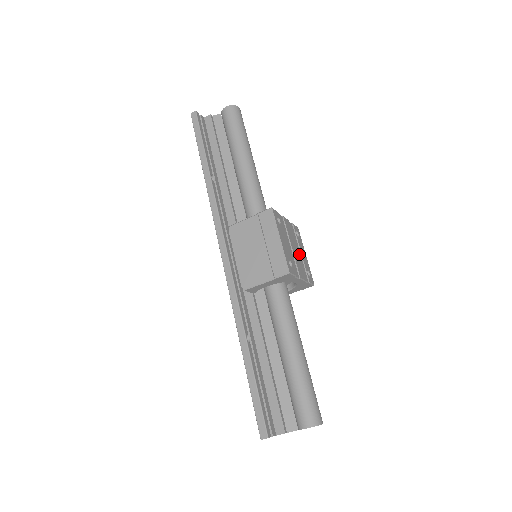
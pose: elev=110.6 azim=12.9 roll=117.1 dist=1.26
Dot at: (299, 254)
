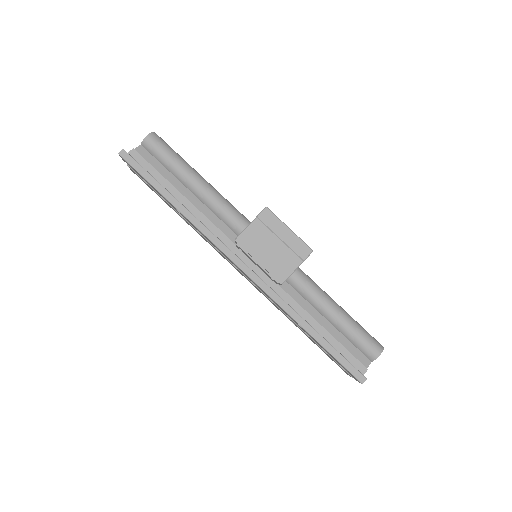
Dot at: occluded
